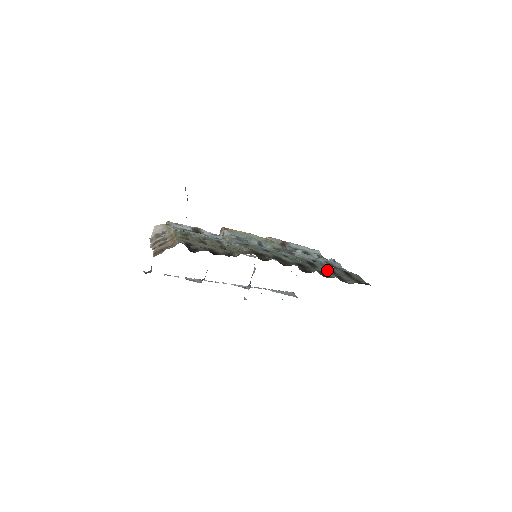
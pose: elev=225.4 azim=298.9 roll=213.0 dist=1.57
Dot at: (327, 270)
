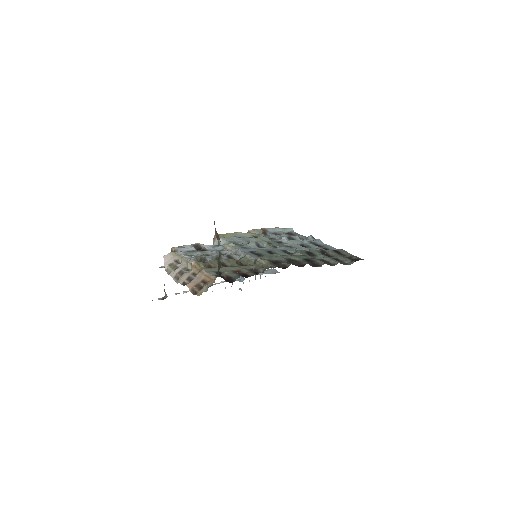
Dot at: (325, 256)
